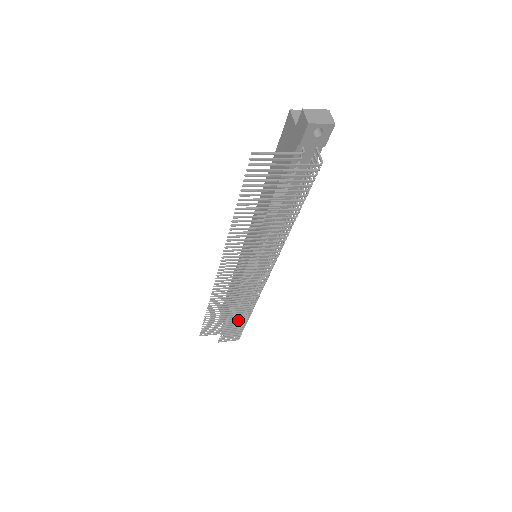
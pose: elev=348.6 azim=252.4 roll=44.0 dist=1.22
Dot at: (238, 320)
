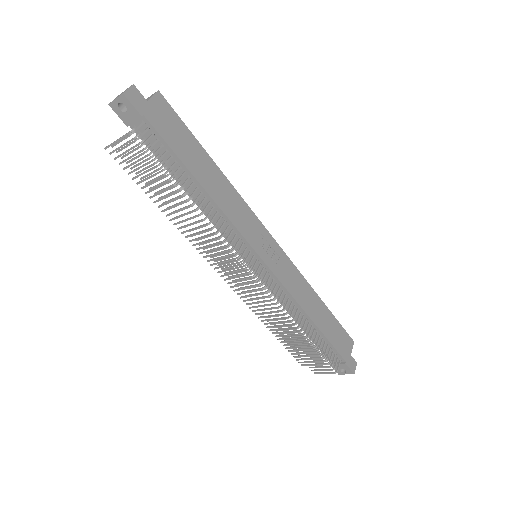
Dot at: (296, 339)
